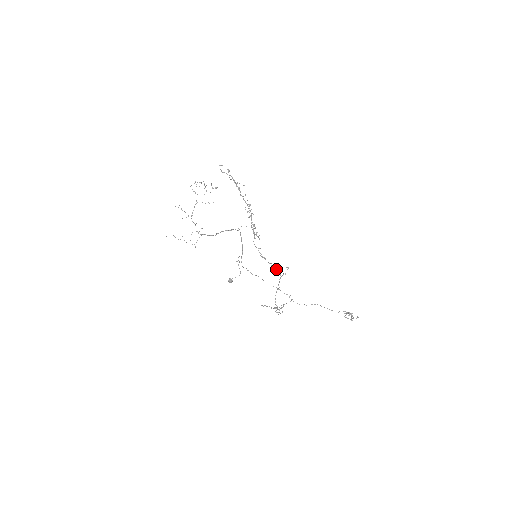
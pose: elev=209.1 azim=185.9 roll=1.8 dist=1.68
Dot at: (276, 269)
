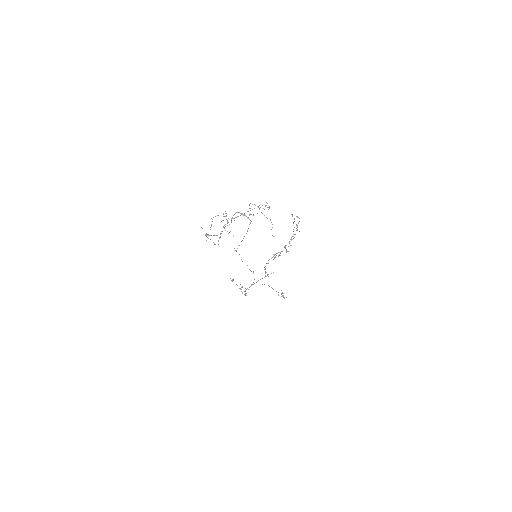
Dot at: occluded
